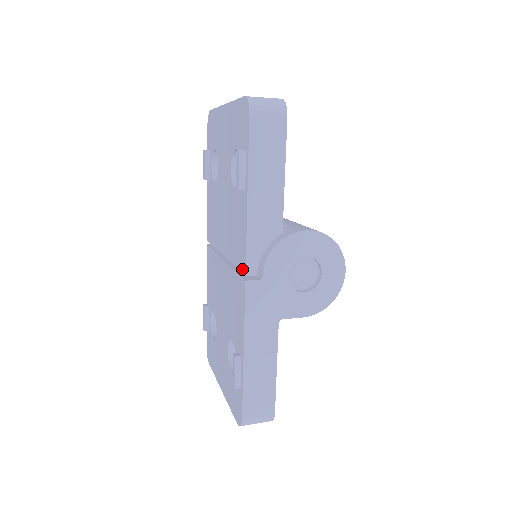
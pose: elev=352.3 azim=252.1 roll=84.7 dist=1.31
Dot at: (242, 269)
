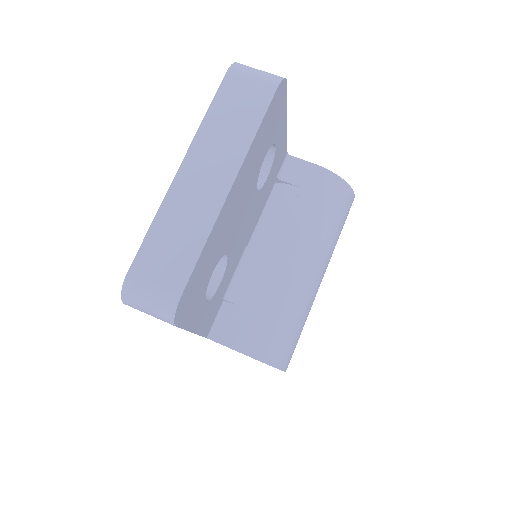
Dot at: occluded
